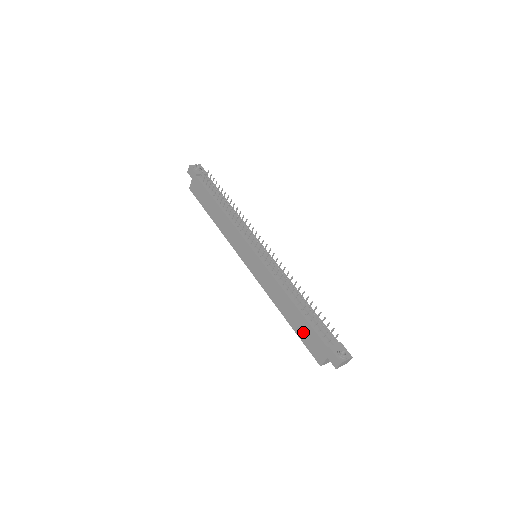
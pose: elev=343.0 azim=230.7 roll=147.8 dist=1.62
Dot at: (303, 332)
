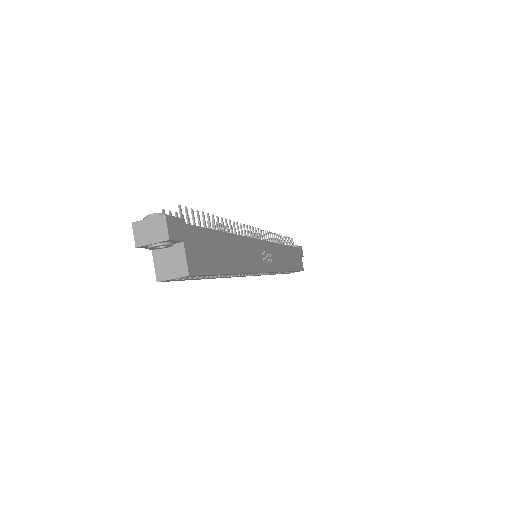
Dot at: occluded
